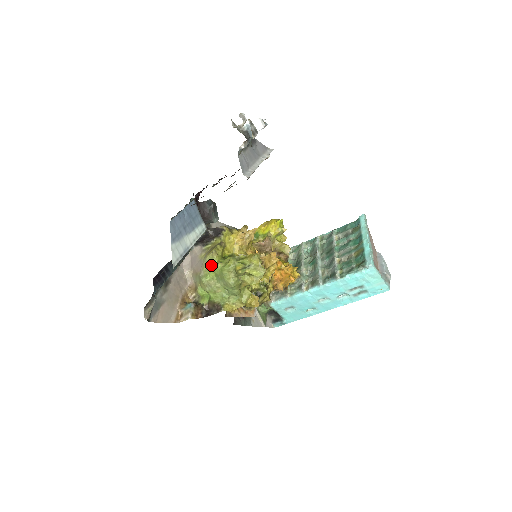
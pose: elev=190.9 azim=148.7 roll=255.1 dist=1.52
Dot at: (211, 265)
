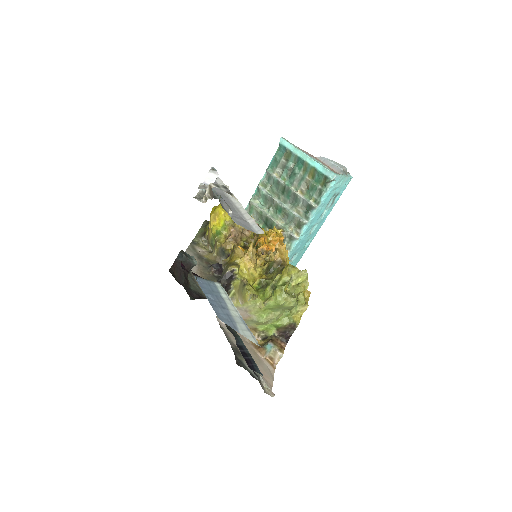
Dot at: (260, 307)
